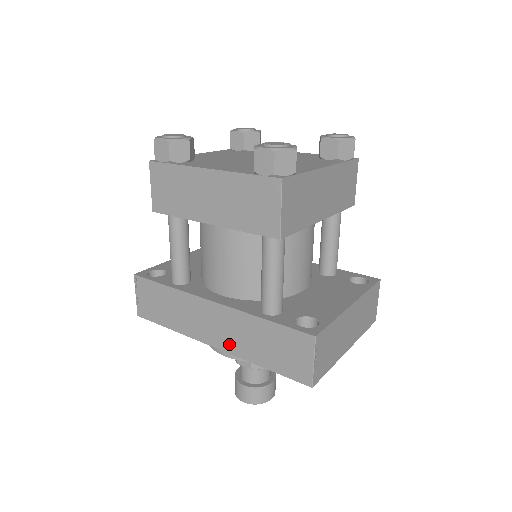
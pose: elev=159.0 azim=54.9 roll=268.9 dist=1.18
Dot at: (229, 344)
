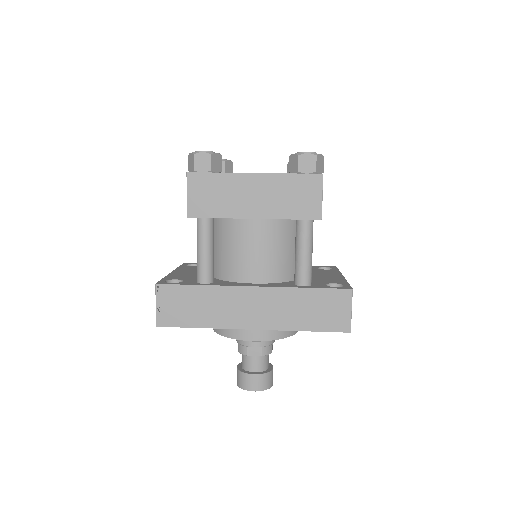
Dot at: (271, 321)
